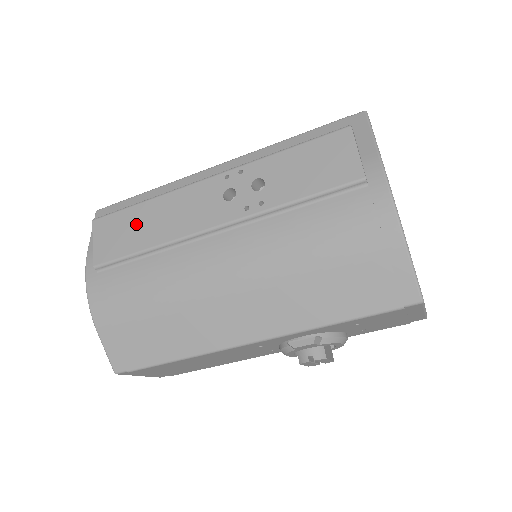
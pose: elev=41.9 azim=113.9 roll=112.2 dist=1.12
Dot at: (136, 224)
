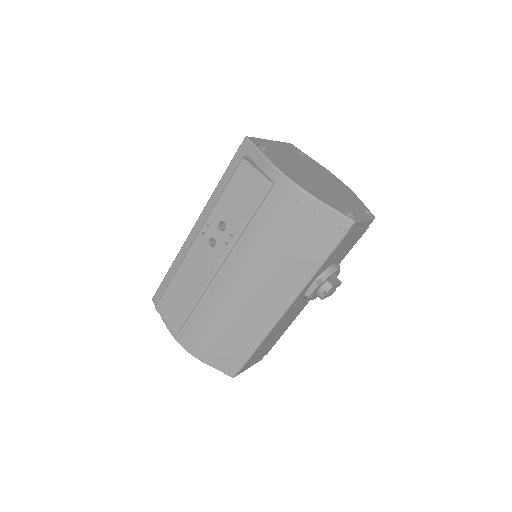
Dot at: (178, 294)
